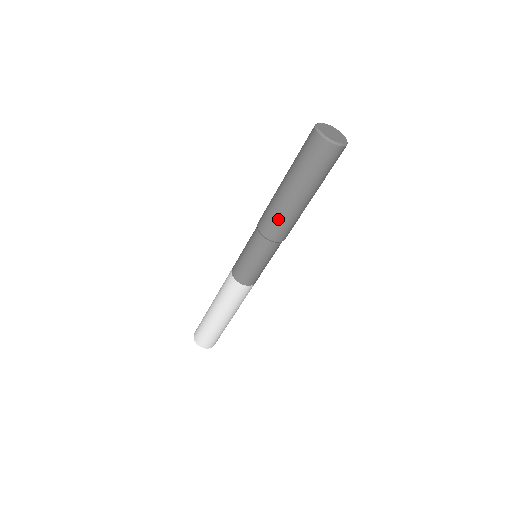
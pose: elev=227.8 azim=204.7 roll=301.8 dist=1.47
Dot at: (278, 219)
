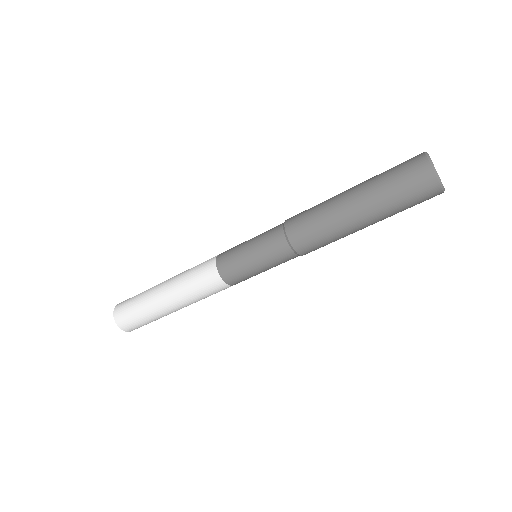
Dot at: (327, 241)
